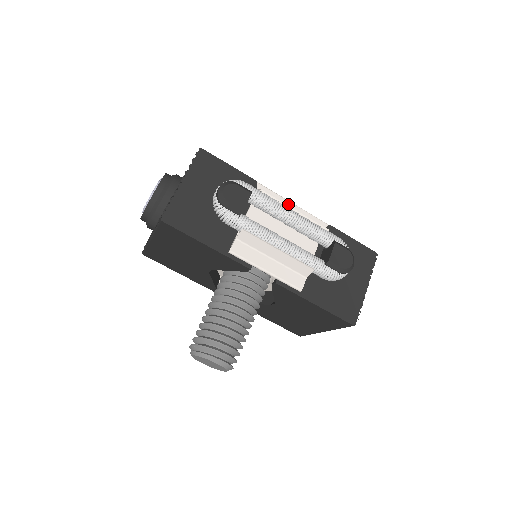
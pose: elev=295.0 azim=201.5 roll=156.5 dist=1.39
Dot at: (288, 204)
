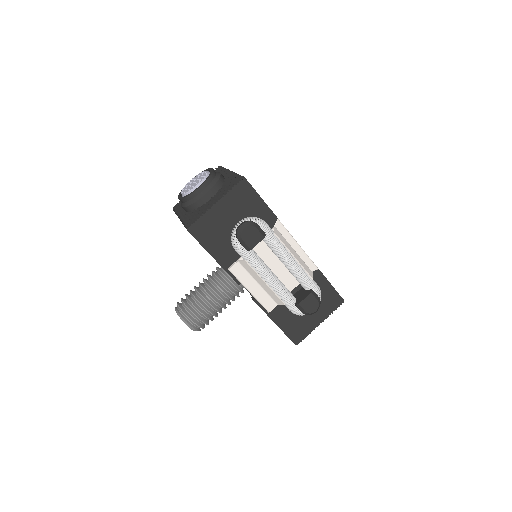
Dot at: (294, 244)
